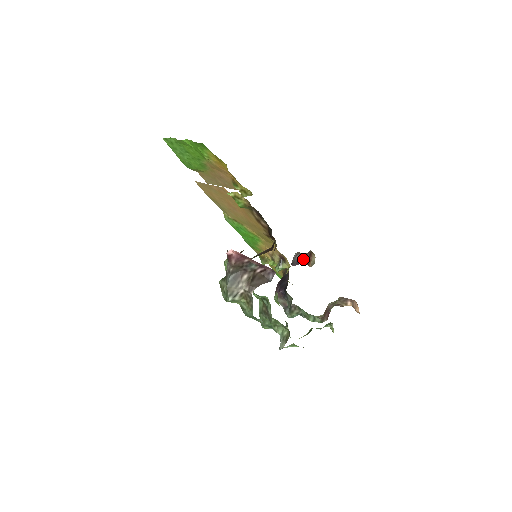
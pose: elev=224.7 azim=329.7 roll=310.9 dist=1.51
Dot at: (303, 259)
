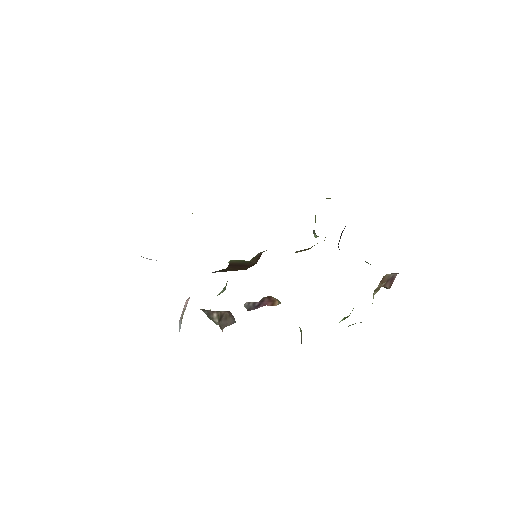
Dot at: (261, 303)
